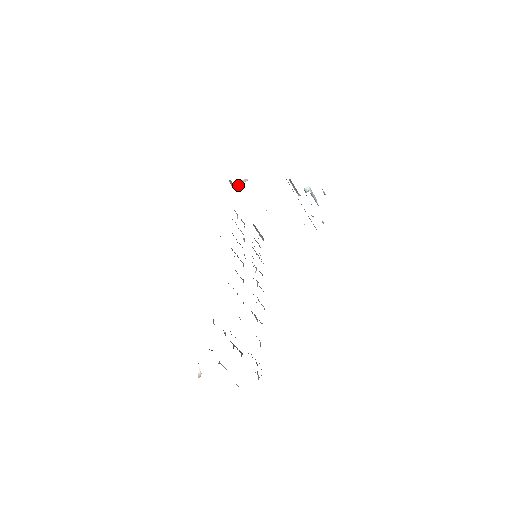
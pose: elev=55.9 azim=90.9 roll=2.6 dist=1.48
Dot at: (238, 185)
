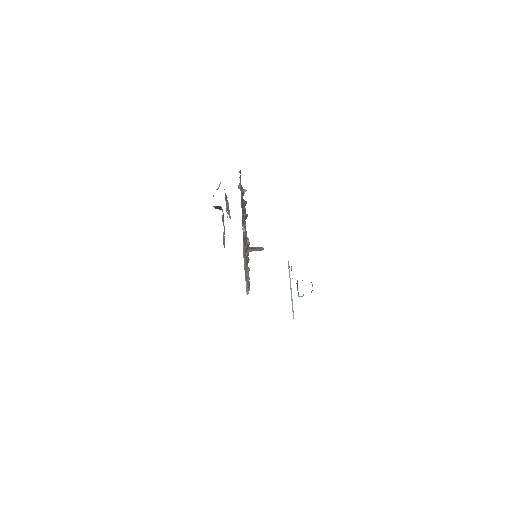
Dot at: occluded
